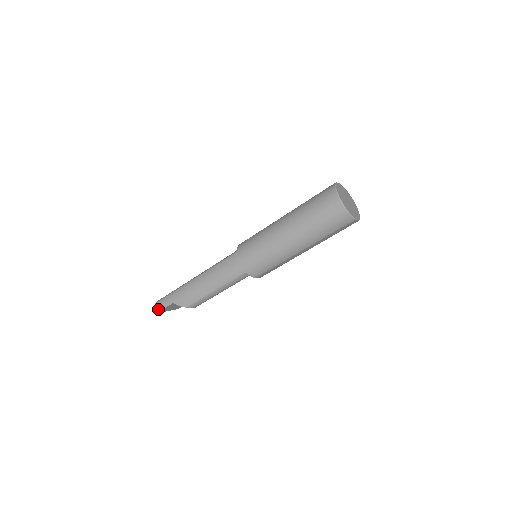
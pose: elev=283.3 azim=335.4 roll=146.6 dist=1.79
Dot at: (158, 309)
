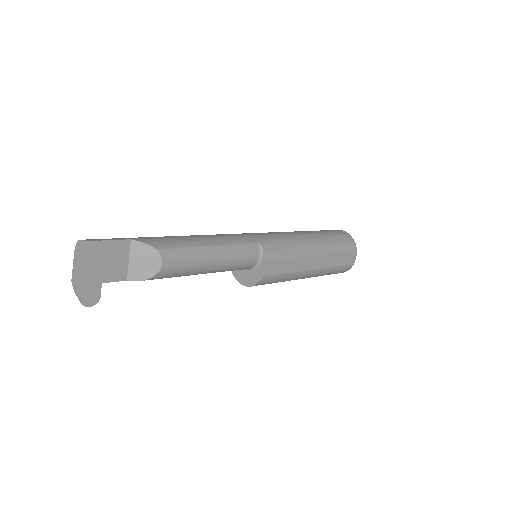
Dot at: (92, 239)
